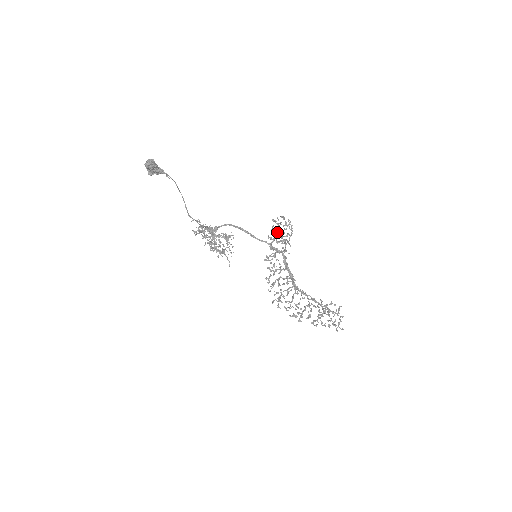
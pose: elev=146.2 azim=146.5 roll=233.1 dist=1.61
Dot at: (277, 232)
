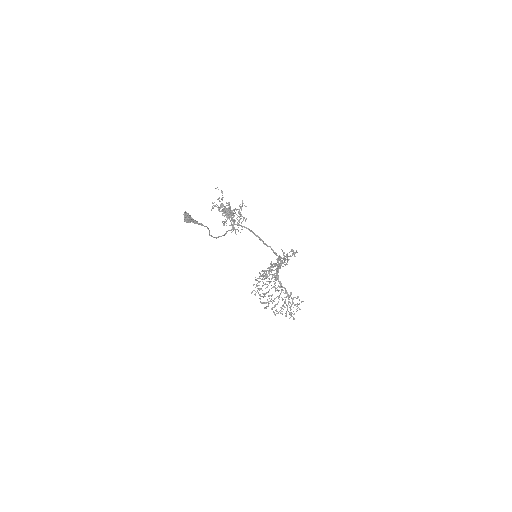
Dot at: occluded
